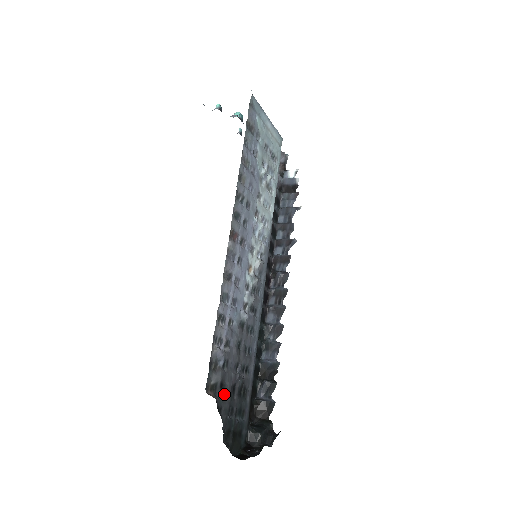
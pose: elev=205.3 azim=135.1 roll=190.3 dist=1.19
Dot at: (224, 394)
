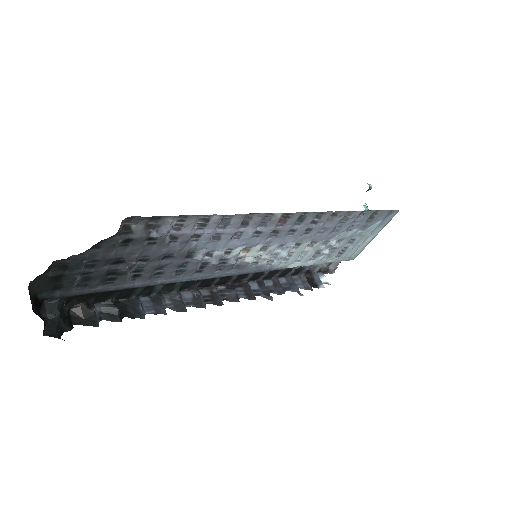
Dot at: (116, 248)
